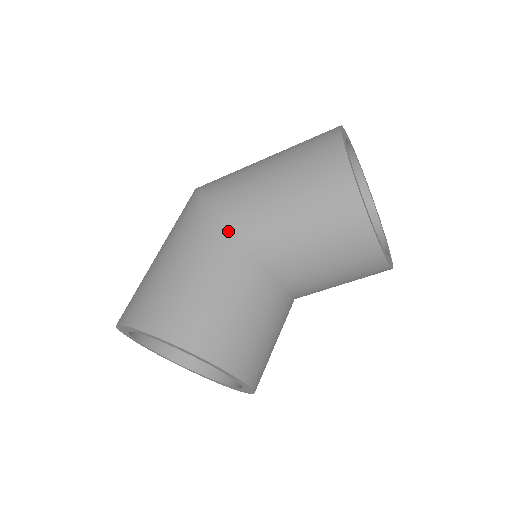
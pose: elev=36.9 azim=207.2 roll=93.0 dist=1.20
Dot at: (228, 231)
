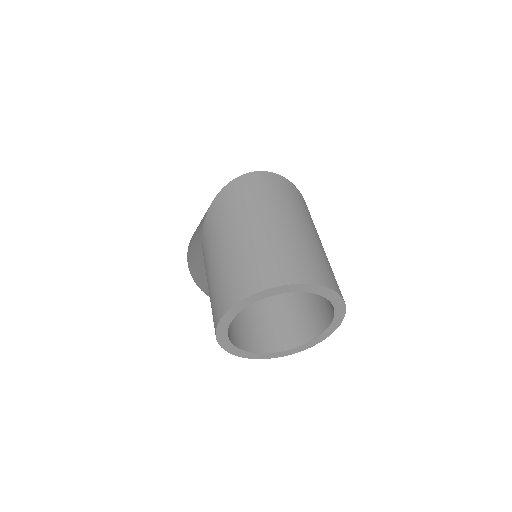
Dot at: occluded
